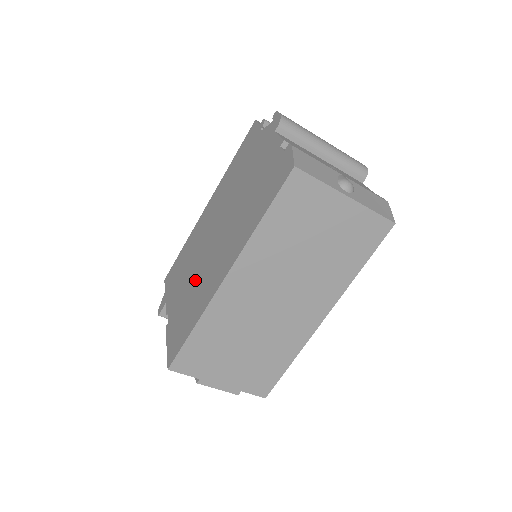
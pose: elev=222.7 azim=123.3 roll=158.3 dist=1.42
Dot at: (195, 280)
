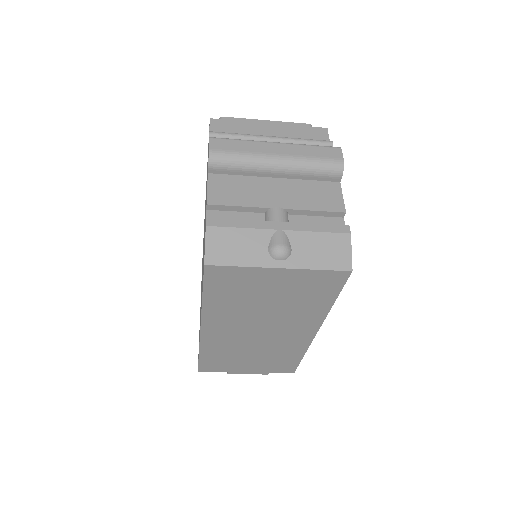
Dot at: occluded
